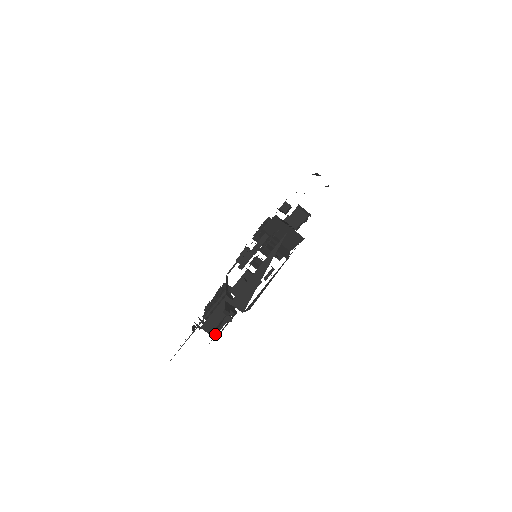
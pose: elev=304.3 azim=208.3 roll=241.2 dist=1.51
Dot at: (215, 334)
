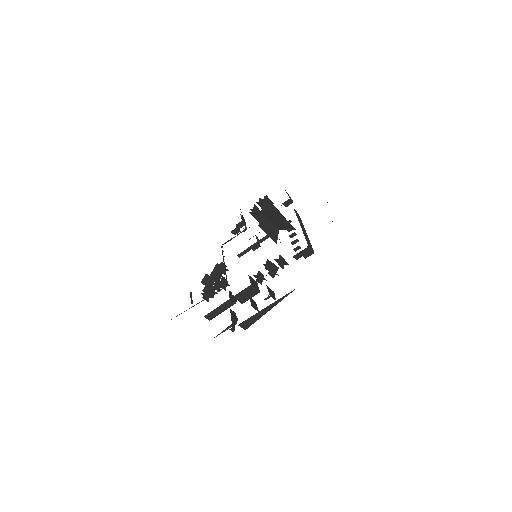
Dot at: (218, 334)
